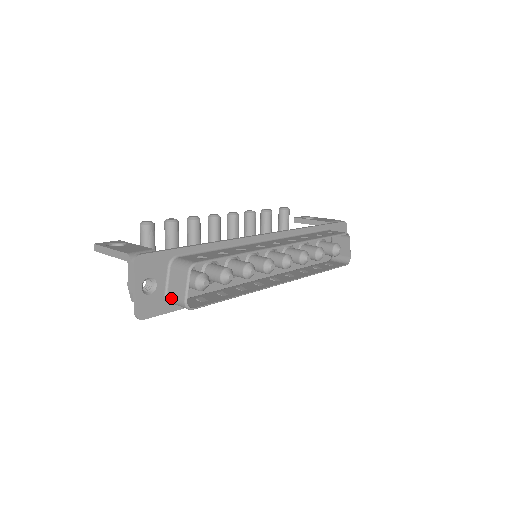
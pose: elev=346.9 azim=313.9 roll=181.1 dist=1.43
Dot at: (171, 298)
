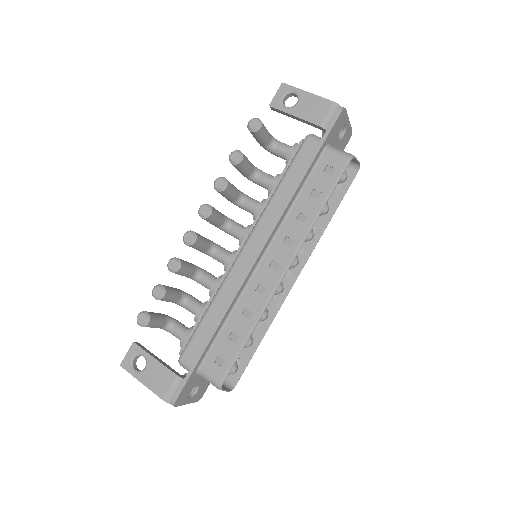
Dot at: occluded
